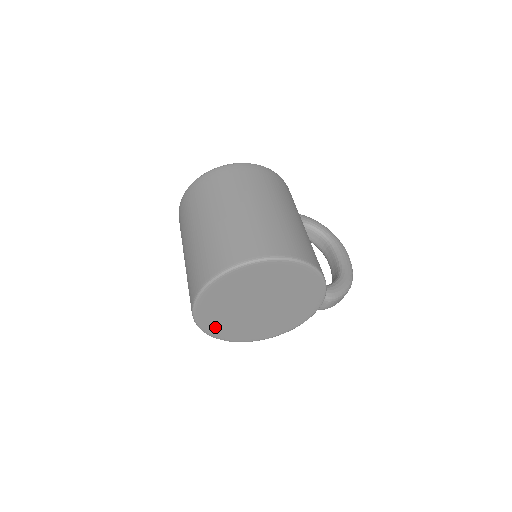
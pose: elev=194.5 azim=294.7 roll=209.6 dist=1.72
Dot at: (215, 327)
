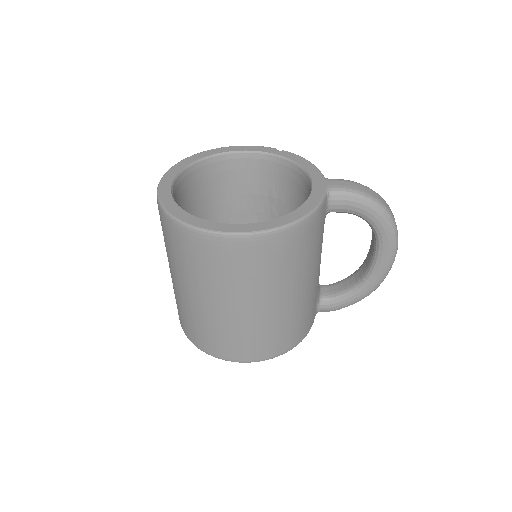
Dot at: occluded
